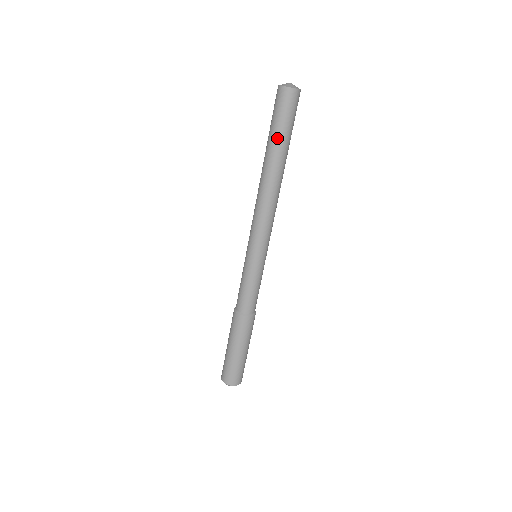
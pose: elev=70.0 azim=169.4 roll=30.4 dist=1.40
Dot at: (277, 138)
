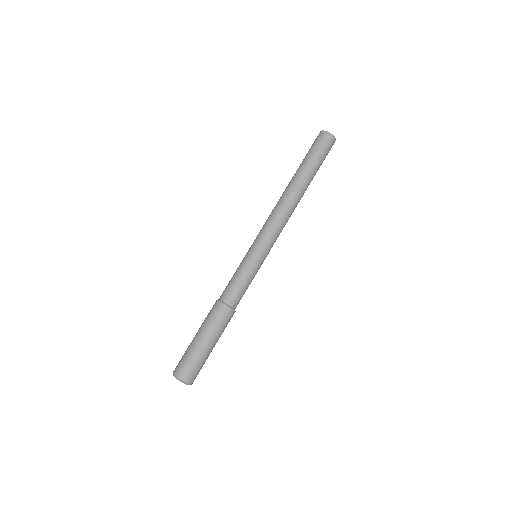
Dot at: (309, 163)
